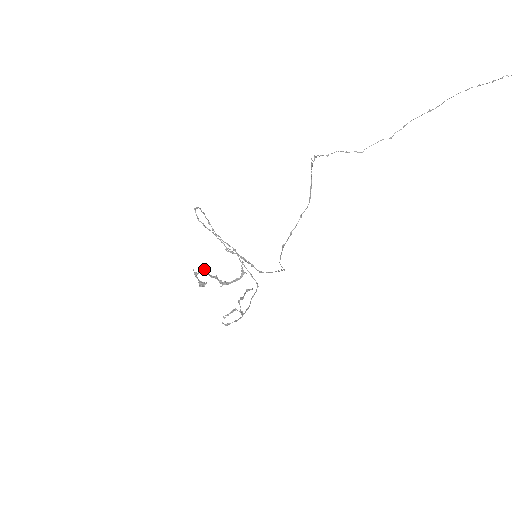
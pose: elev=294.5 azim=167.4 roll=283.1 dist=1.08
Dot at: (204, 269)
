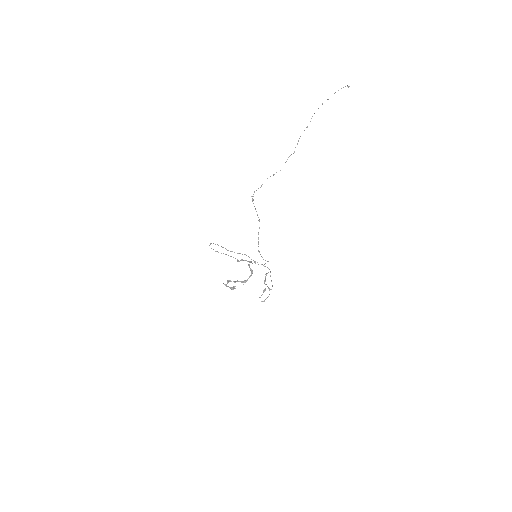
Dot at: (229, 280)
